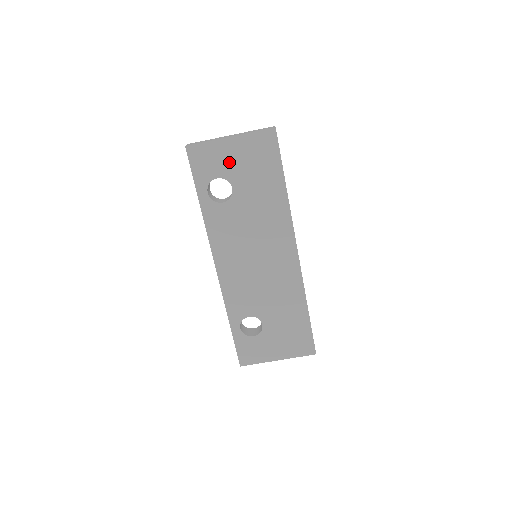
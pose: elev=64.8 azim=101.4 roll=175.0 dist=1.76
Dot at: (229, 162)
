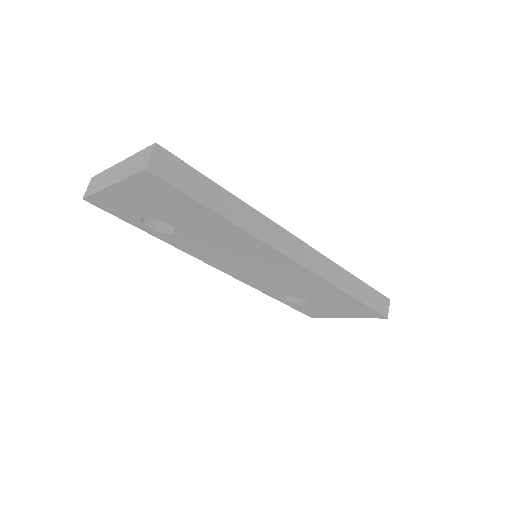
Dot at: (137, 205)
